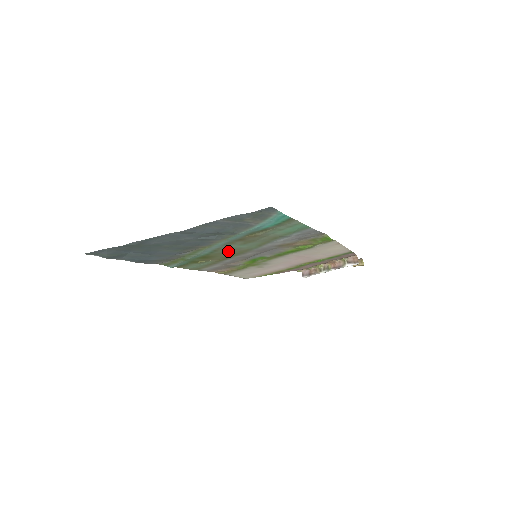
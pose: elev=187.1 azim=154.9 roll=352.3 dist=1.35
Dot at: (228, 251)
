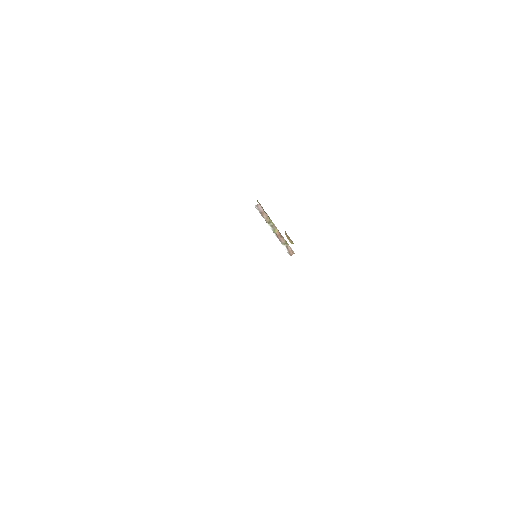
Dot at: occluded
